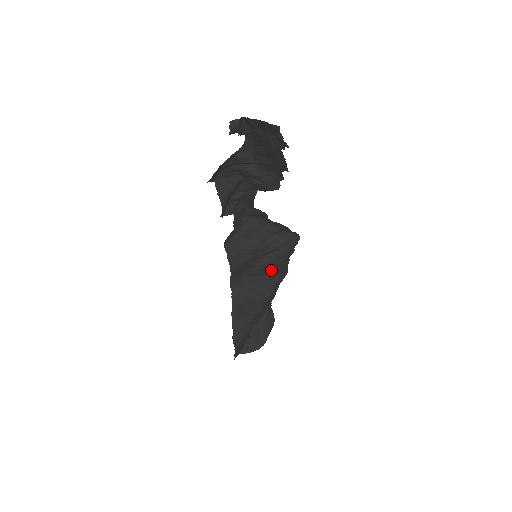
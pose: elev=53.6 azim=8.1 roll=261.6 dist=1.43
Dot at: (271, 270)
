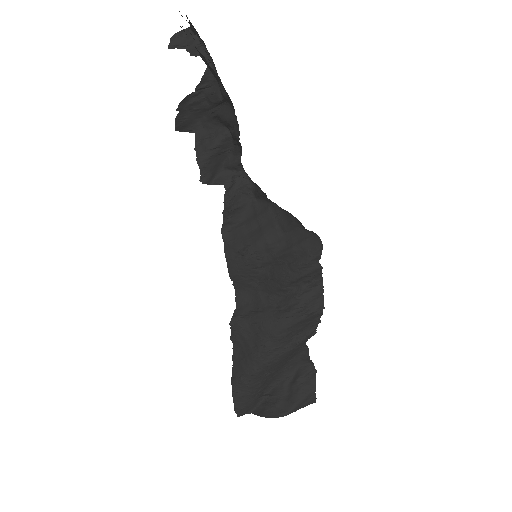
Dot at: (288, 290)
